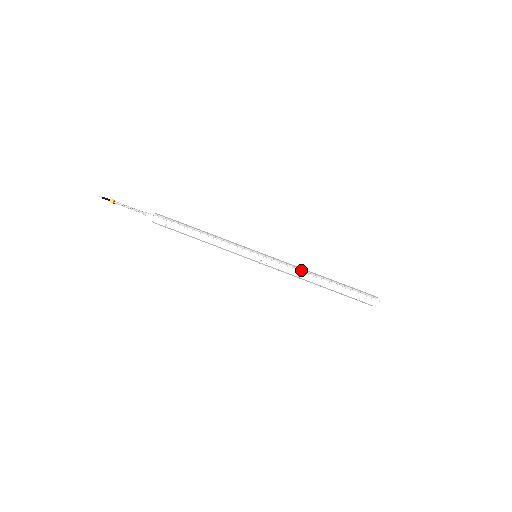
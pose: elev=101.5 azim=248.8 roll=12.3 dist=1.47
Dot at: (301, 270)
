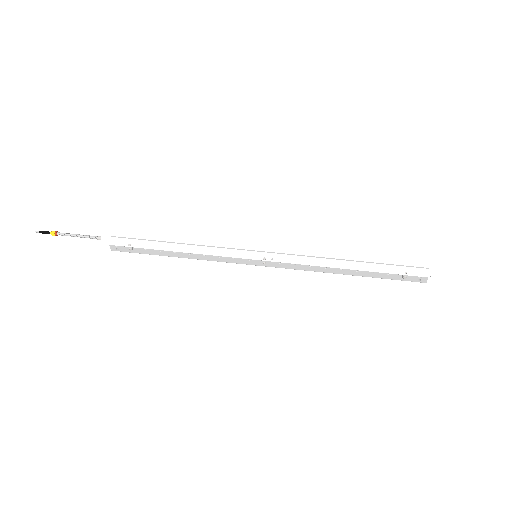
Dot at: (319, 258)
